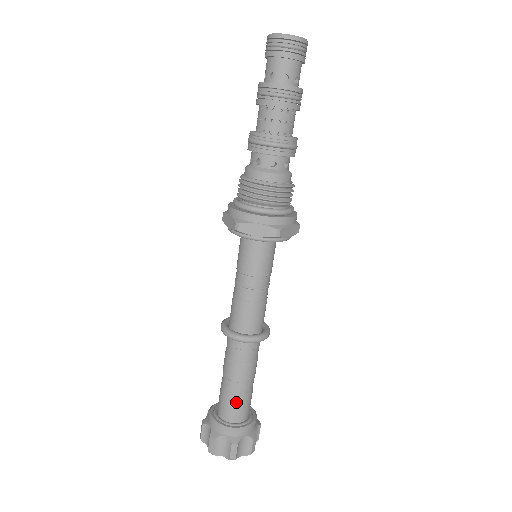
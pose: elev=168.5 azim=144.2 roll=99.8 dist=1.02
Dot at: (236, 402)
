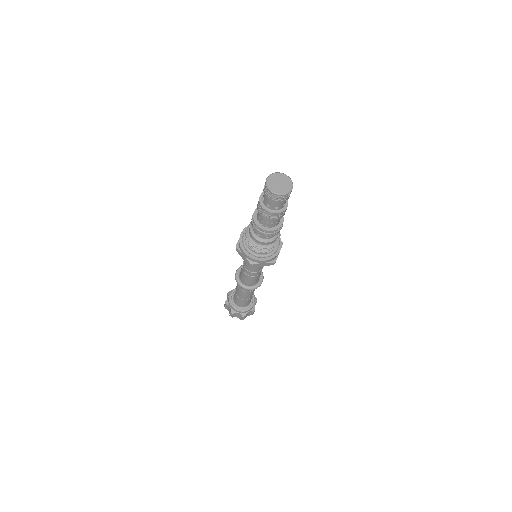
Dot at: (238, 299)
